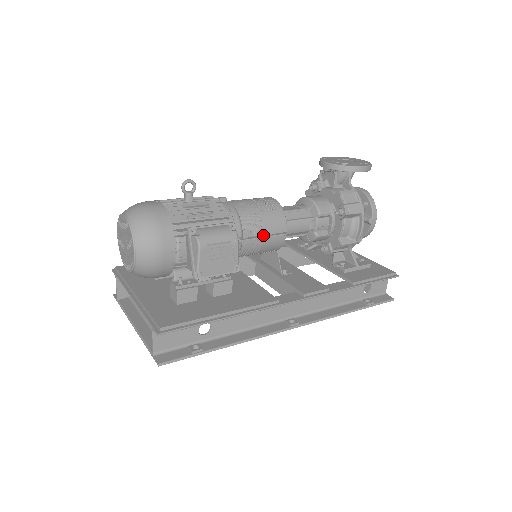
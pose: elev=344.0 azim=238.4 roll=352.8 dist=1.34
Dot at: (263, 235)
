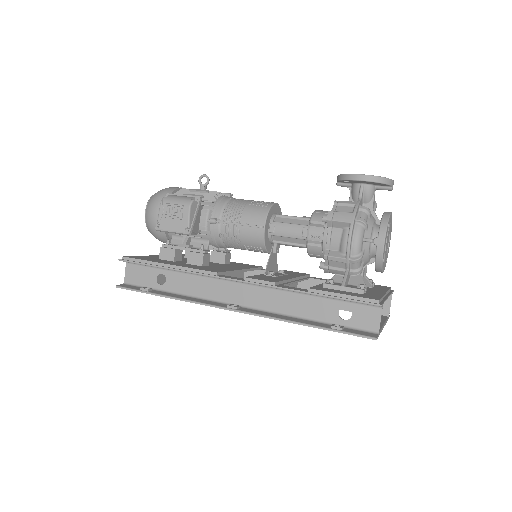
Dot at: (240, 223)
